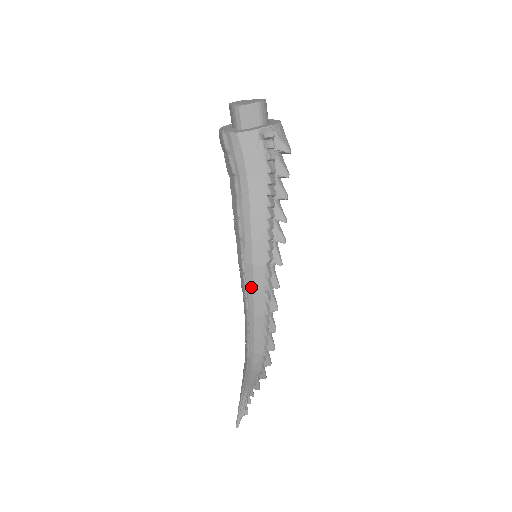
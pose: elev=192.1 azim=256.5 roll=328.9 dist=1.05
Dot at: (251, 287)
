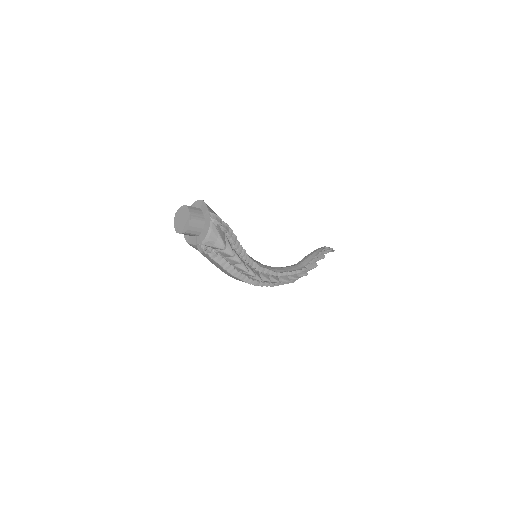
Dot at: occluded
